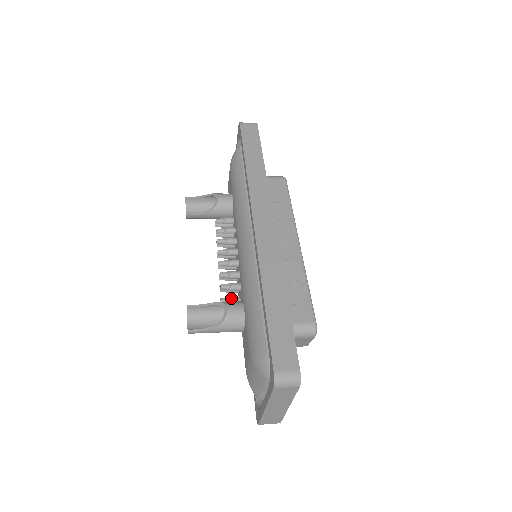
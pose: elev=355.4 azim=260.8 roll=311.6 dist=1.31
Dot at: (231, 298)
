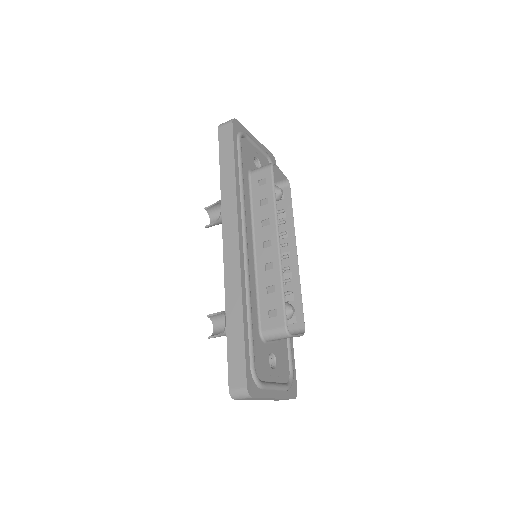
Dot at: occluded
